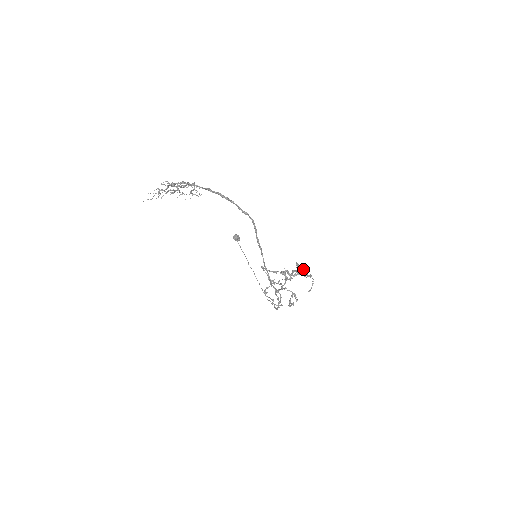
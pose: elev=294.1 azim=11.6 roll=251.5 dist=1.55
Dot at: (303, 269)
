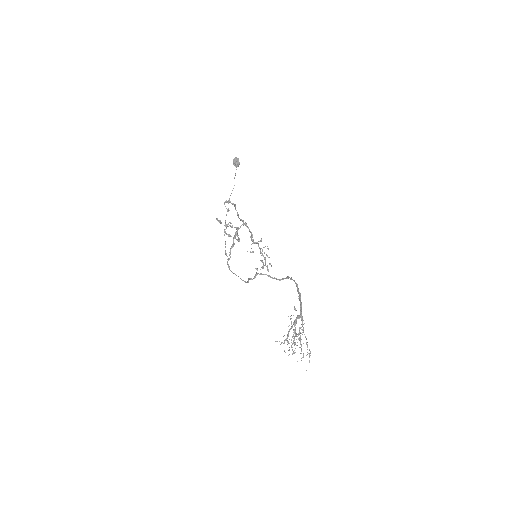
Dot at: occluded
